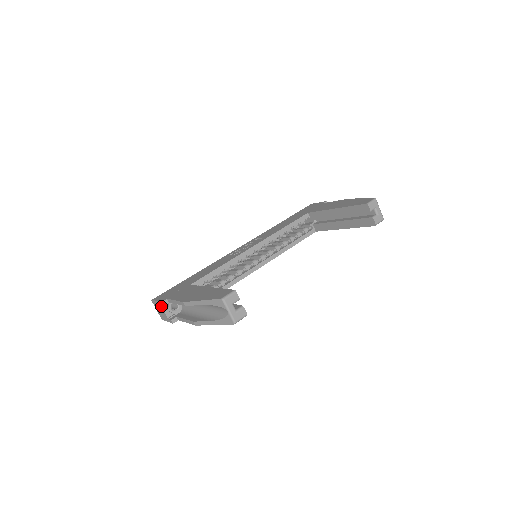
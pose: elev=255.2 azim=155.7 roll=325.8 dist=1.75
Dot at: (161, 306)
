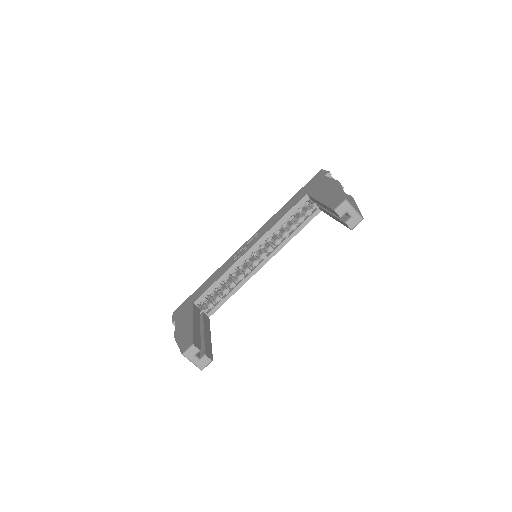
Dot at: occluded
